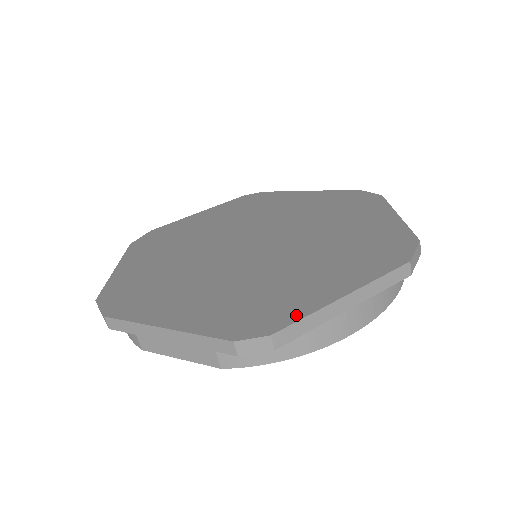
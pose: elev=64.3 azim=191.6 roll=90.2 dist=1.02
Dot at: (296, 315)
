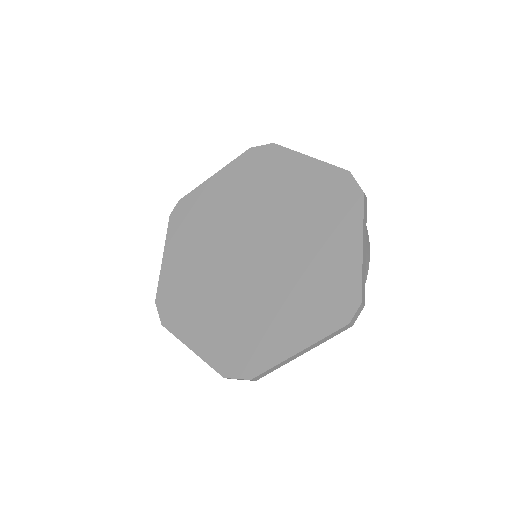
Dot at: (356, 281)
